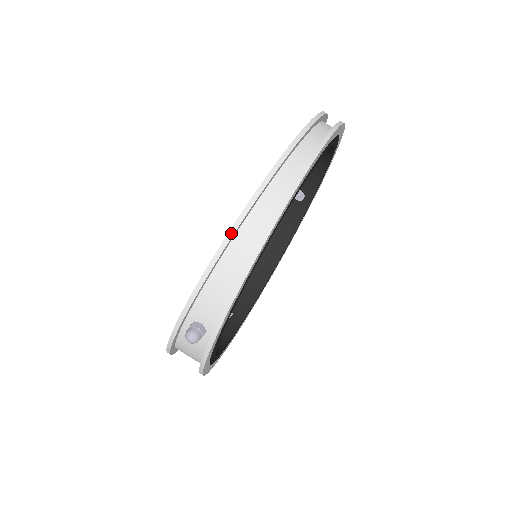
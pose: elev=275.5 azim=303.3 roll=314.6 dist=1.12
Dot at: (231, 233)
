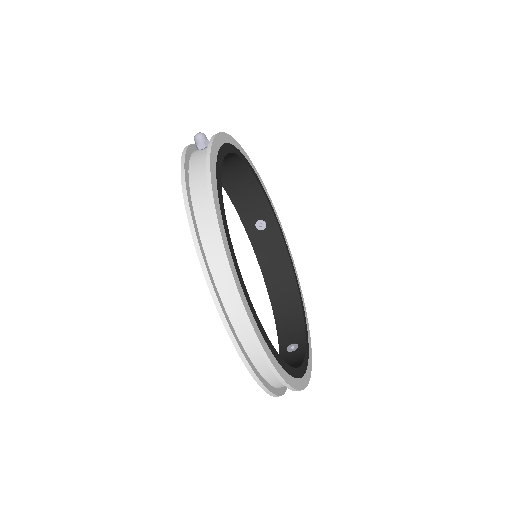
Dot at: occluded
